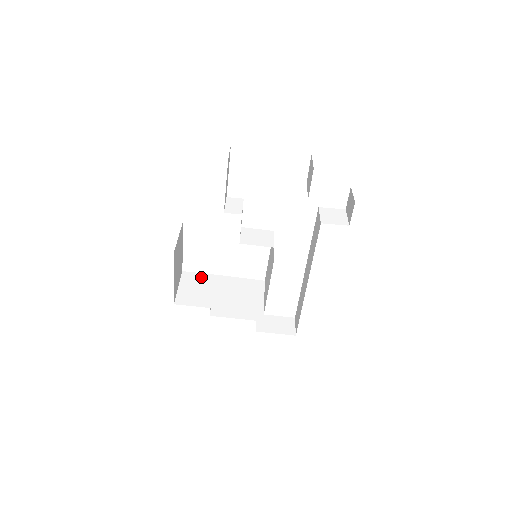
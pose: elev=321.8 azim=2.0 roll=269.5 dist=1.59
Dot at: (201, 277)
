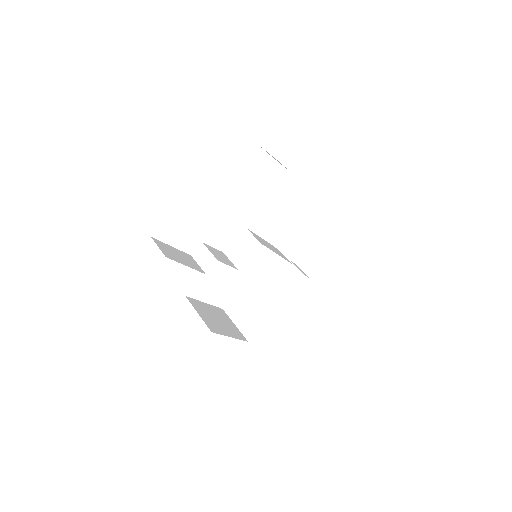
Dot at: (238, 299)
